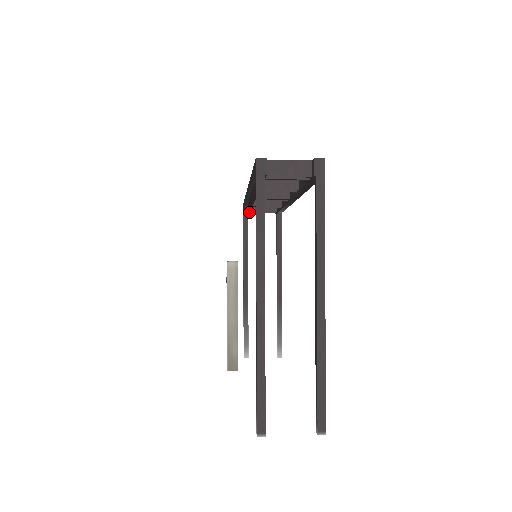
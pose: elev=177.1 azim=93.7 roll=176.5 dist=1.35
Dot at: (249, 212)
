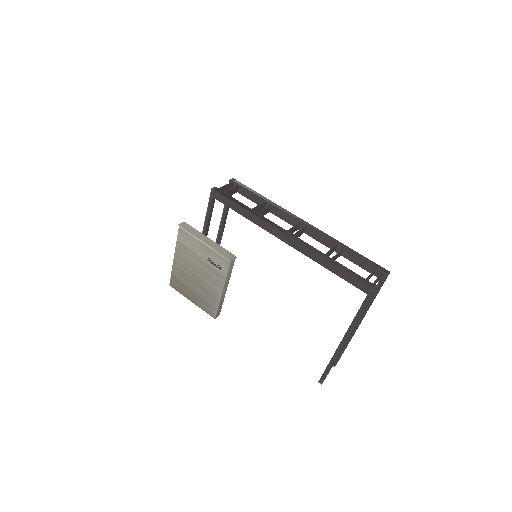
Dot at: occluded
